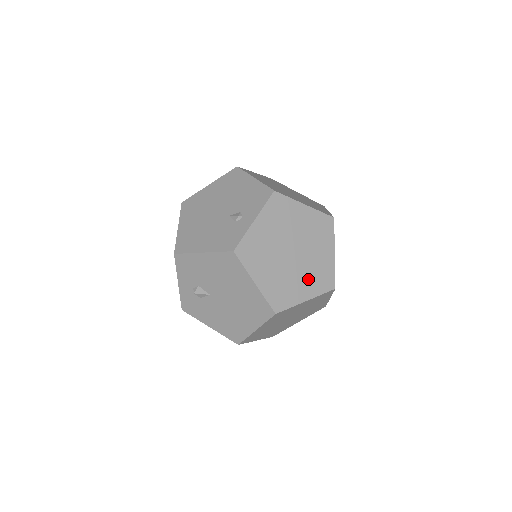
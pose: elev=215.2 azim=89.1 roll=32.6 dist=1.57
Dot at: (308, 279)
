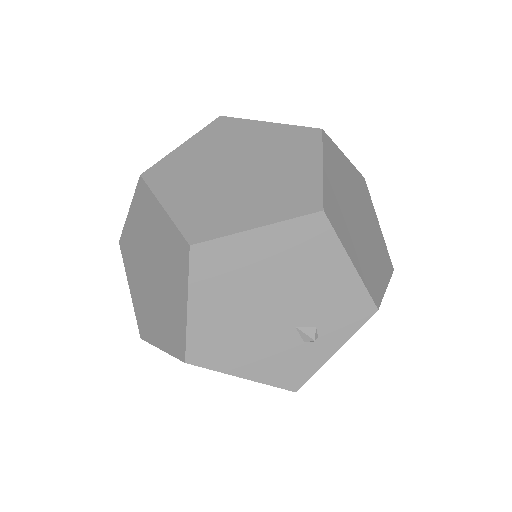
Dot at: occluded
